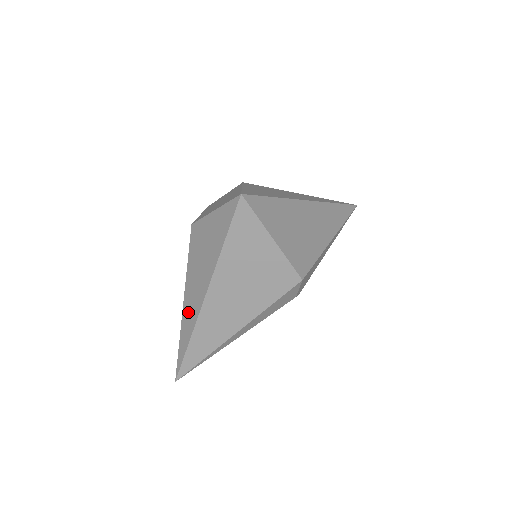
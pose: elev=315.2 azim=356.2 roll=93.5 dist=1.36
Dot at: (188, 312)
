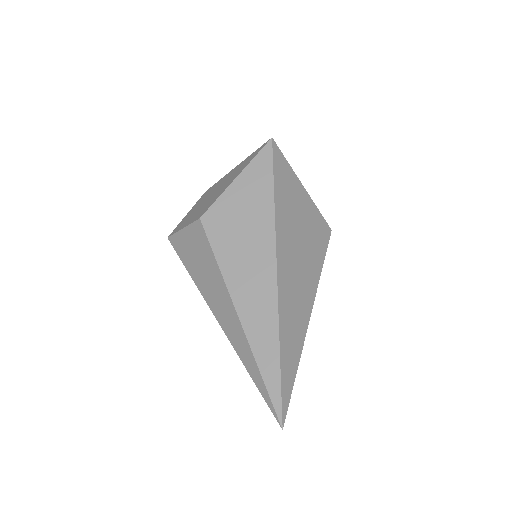
Dot at: (254, 312)
